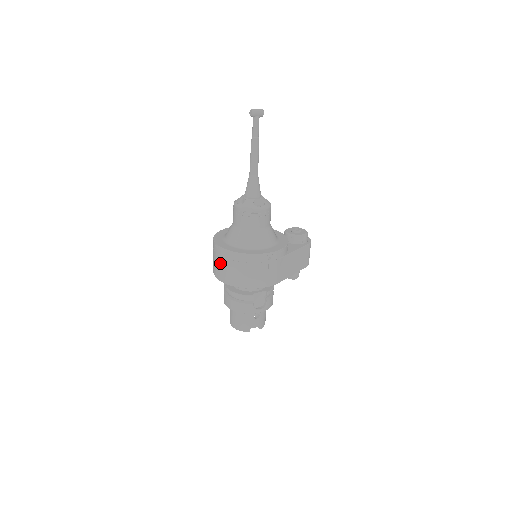
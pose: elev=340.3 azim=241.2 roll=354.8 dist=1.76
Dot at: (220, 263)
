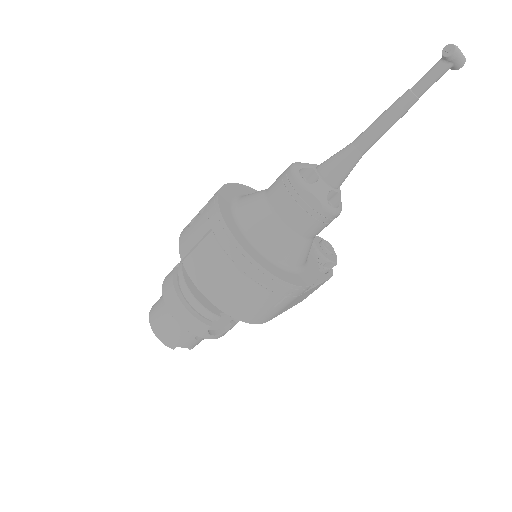
Dot at: (208, 249)
